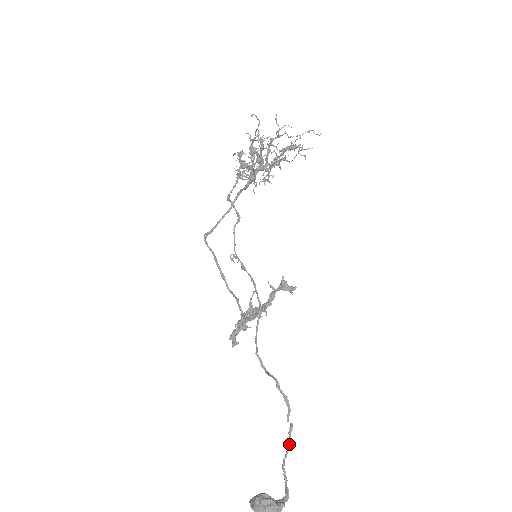
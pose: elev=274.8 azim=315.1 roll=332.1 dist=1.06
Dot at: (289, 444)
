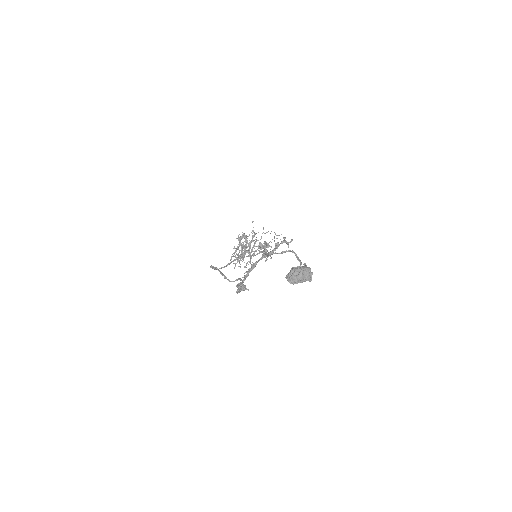
Dot at: (306, 265)
